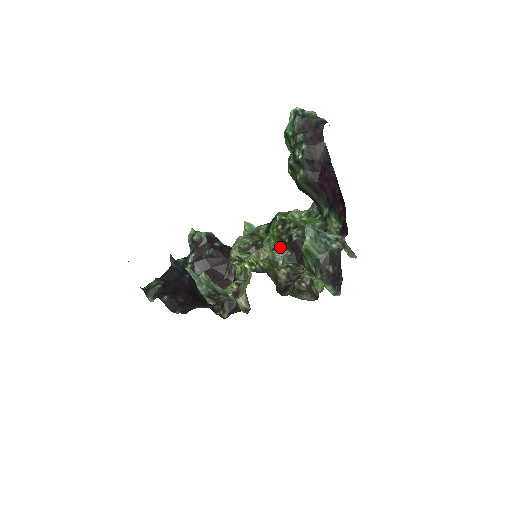
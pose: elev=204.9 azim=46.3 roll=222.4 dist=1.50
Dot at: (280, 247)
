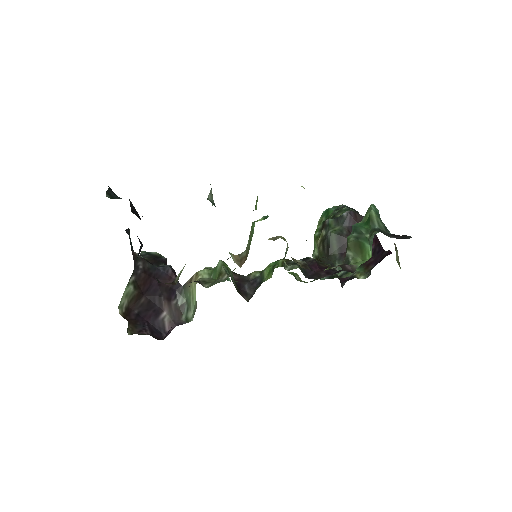
Dot at: occluded
